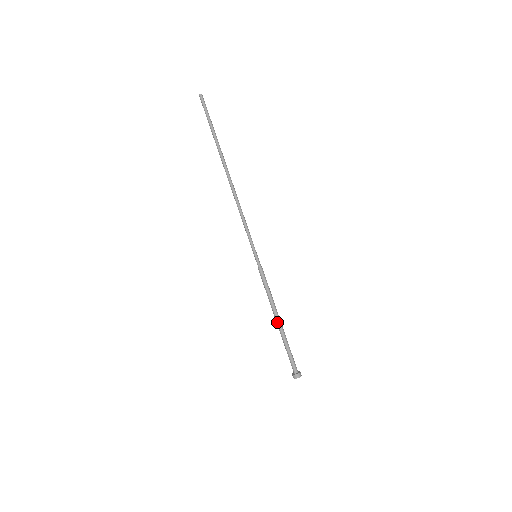
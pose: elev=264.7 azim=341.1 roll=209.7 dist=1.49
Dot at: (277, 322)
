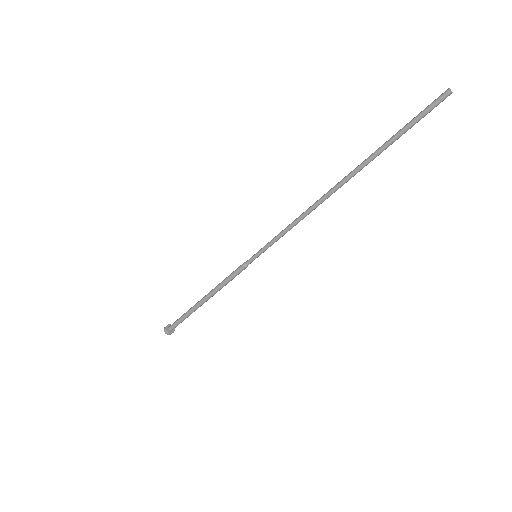
Dot at: (202, 299)
